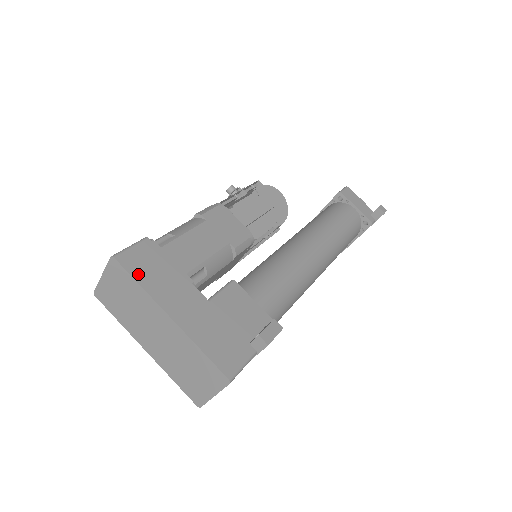
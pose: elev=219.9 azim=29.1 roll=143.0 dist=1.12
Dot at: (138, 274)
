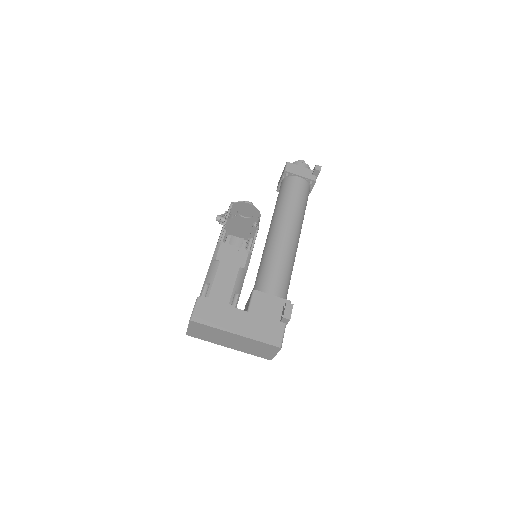
Dot at: (207, 322)
